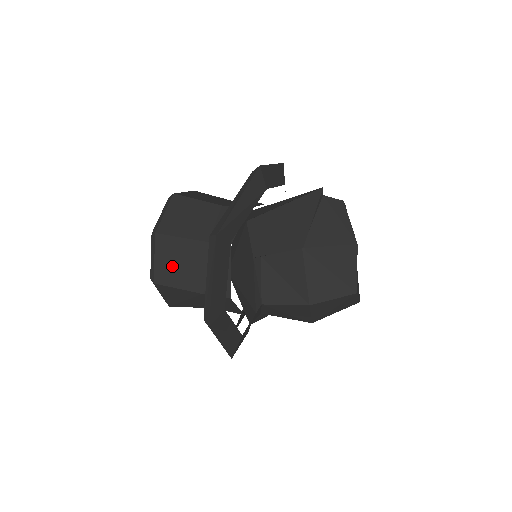
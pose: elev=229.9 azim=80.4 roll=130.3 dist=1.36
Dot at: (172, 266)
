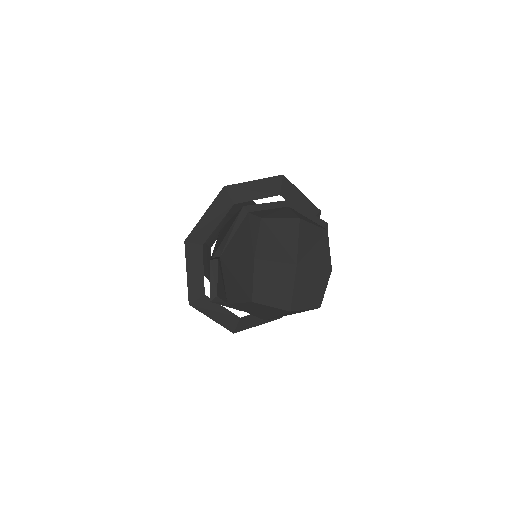
Dot at: occluded
